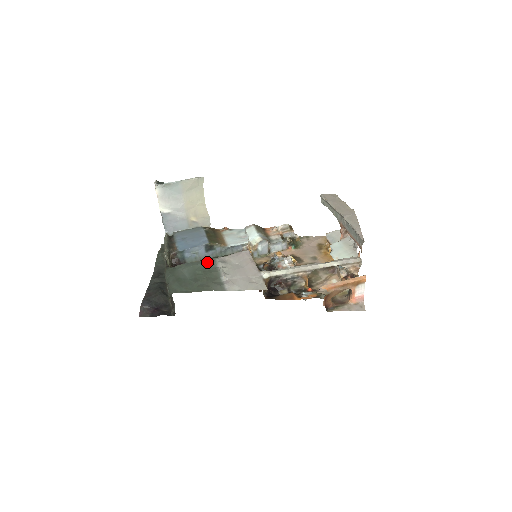
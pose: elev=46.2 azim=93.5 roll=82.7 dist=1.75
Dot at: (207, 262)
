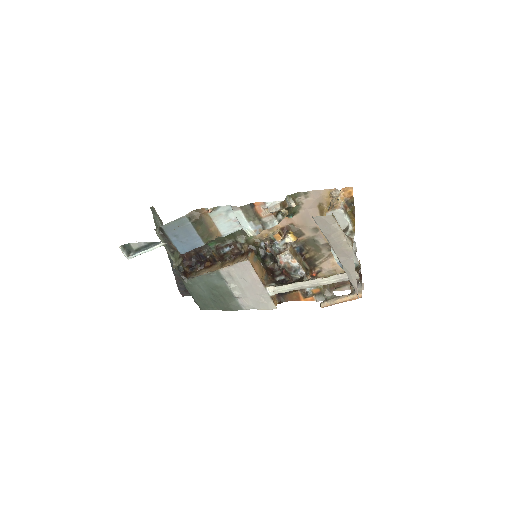
Dot at: (215, 277)
